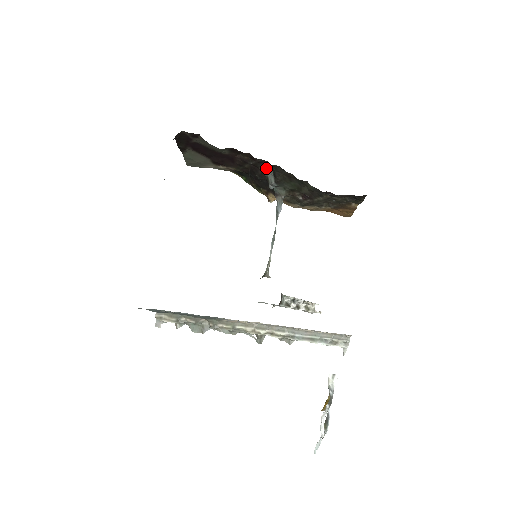
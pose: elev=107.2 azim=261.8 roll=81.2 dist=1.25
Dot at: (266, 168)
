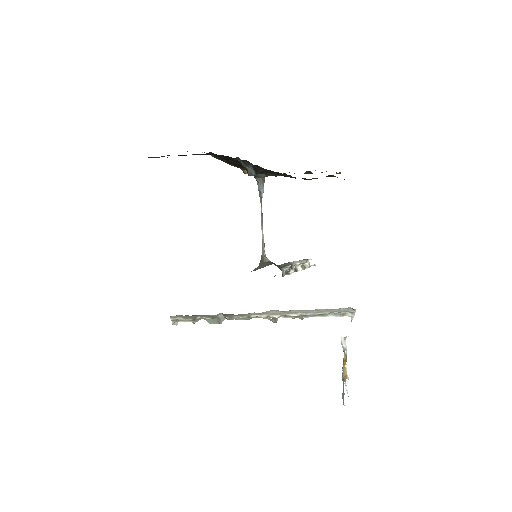
Dot at: (244, 162)
